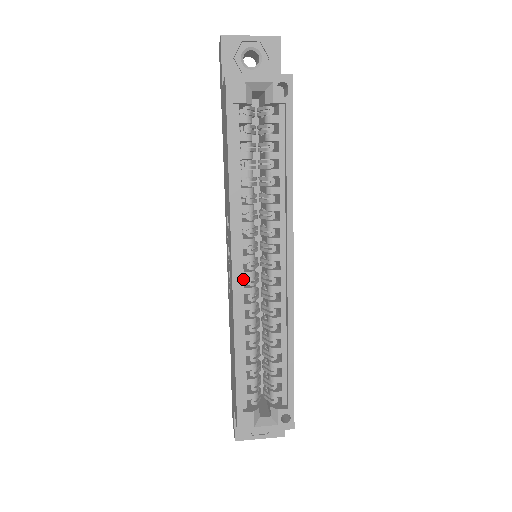
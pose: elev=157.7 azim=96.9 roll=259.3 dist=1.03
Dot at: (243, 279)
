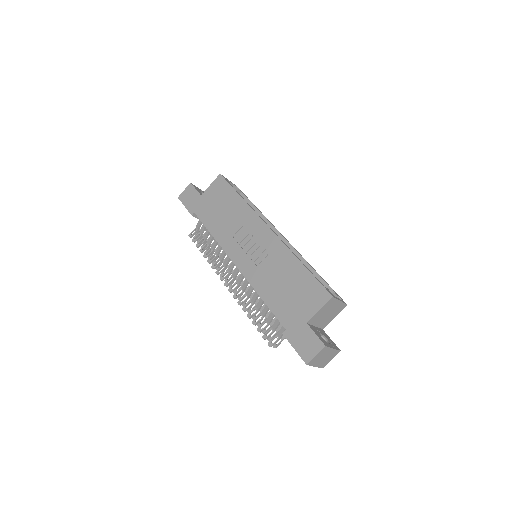
Dot at: occluded
